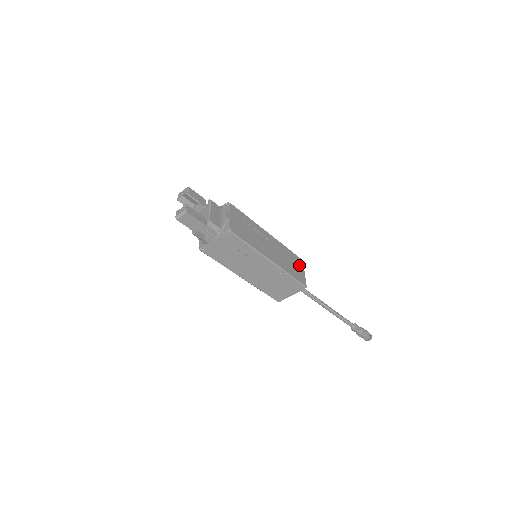
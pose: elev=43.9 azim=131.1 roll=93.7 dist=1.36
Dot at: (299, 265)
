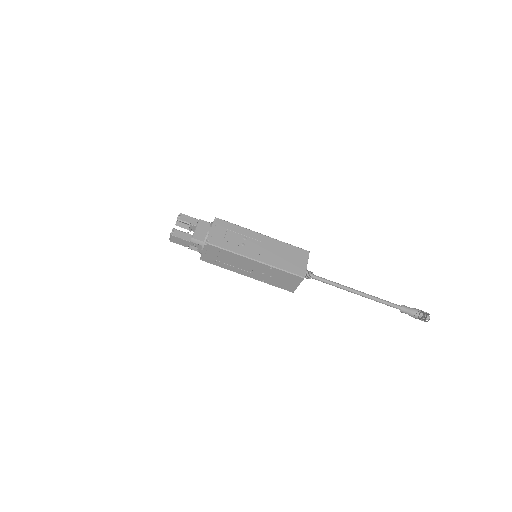
Dot at: (301, 257)
